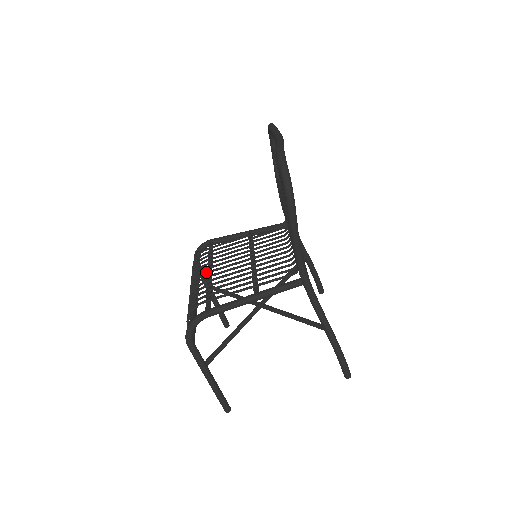
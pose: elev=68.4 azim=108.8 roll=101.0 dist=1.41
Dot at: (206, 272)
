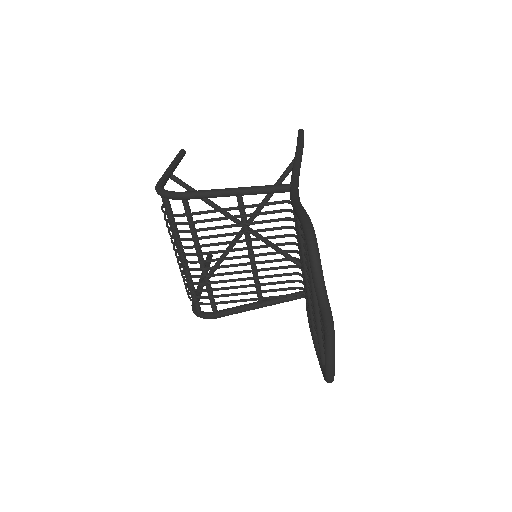
Dot at: occluded
